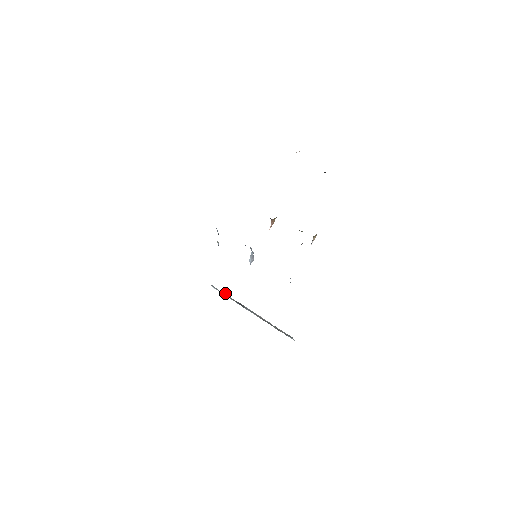
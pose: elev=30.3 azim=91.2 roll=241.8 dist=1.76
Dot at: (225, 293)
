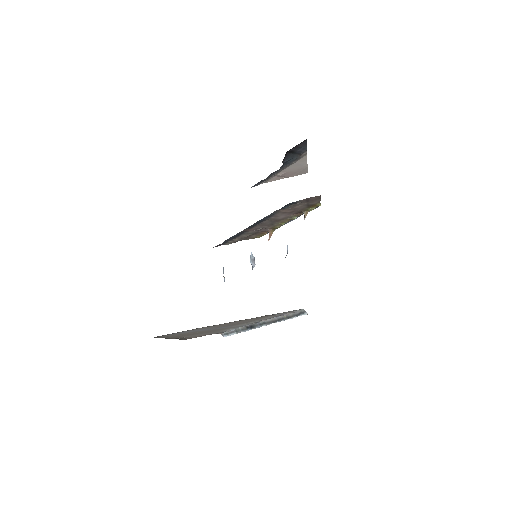
Dot at: (236, 328)
